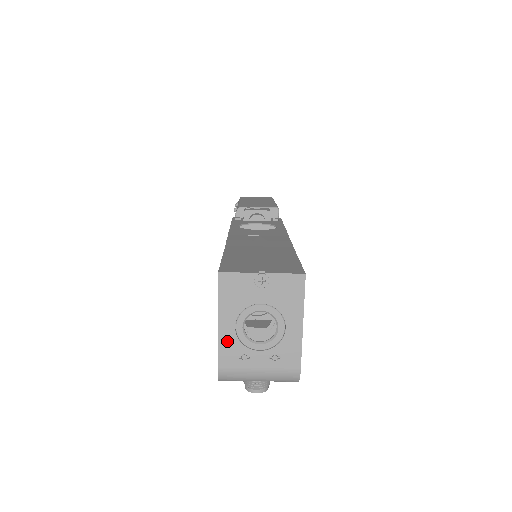
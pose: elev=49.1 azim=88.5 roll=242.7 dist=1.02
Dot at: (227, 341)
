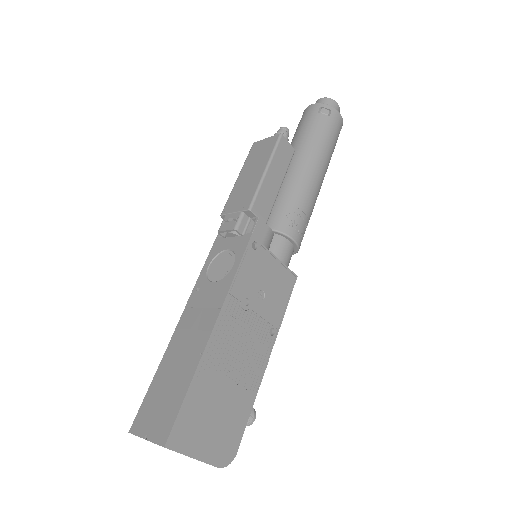
Dot at: occluded
